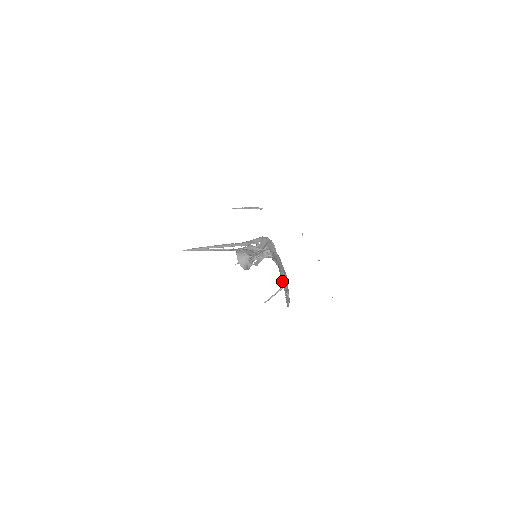
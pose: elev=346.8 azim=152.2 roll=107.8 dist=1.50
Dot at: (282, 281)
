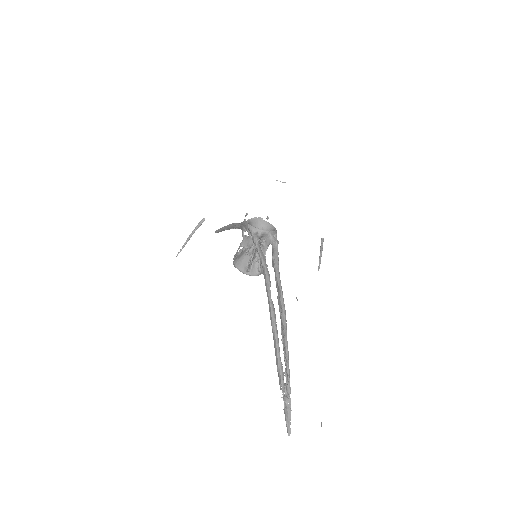
Dot at: occluded
